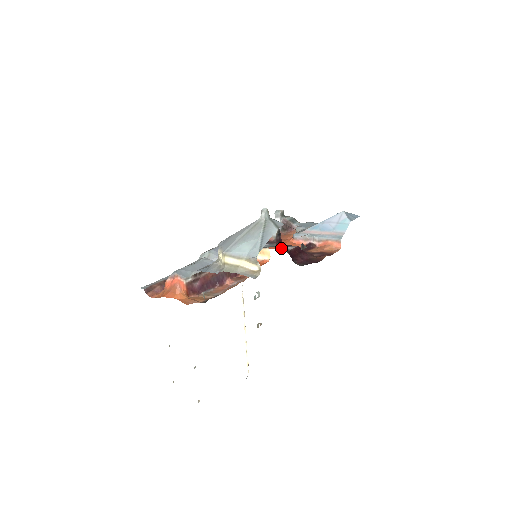
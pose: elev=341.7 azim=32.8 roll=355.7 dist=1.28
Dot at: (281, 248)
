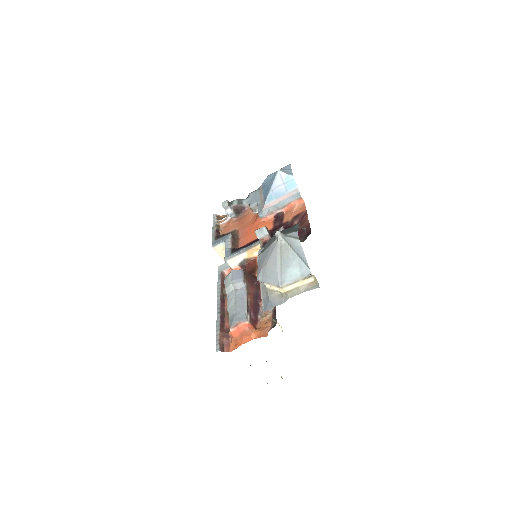
Dot at: occluded
